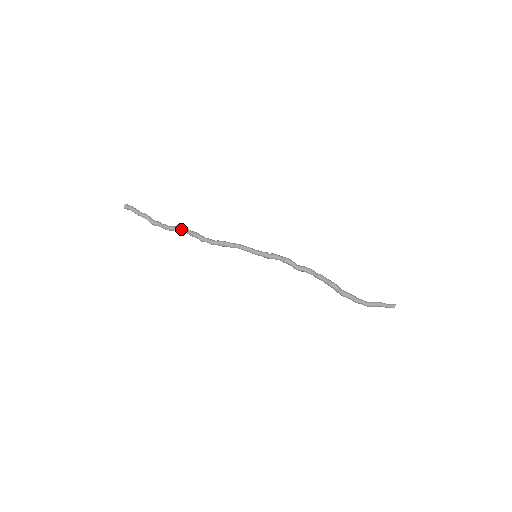
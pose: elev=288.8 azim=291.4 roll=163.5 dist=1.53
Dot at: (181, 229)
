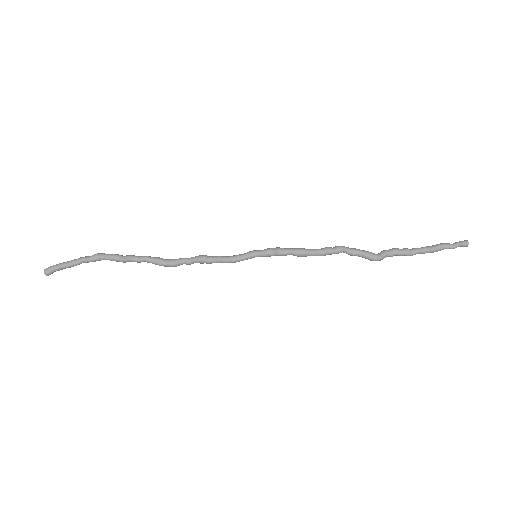
Dot at: occluded
